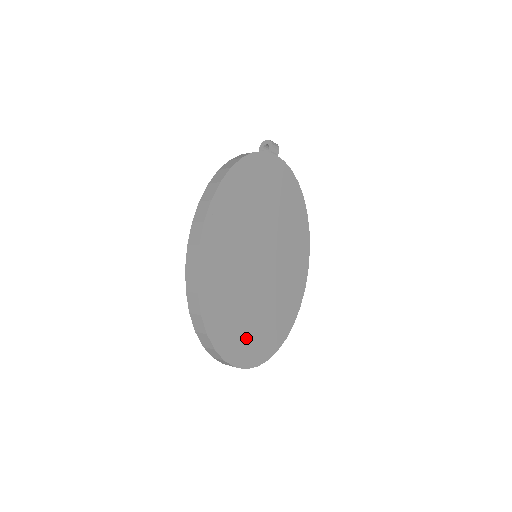
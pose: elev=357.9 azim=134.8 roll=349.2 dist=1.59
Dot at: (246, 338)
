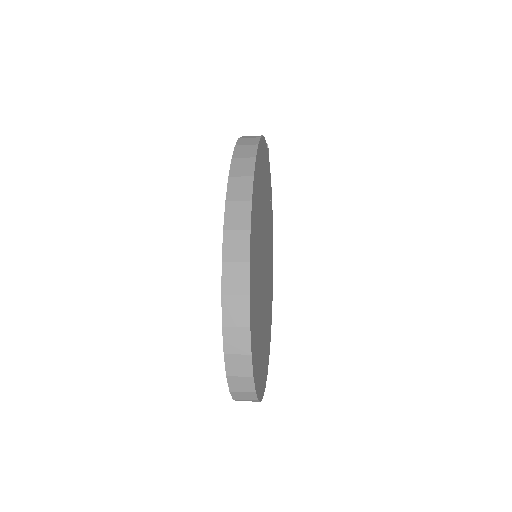
Dot at: (259, 354)
